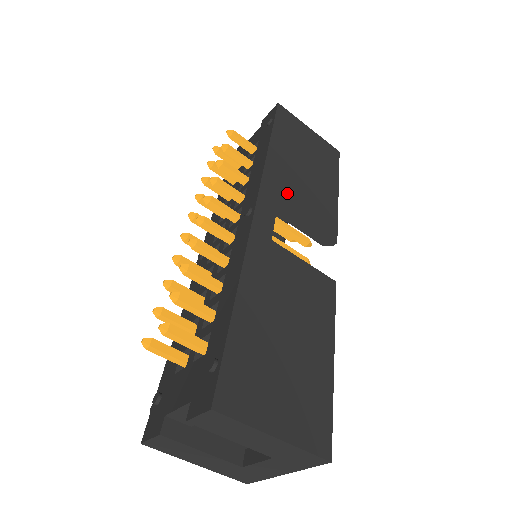
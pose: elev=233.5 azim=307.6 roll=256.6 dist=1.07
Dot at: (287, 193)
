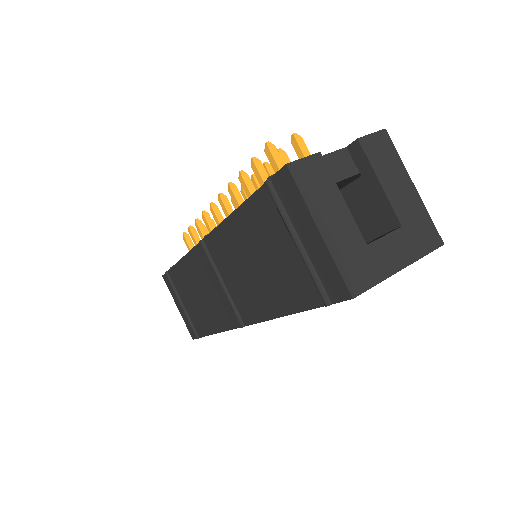
Dot at: occluded
